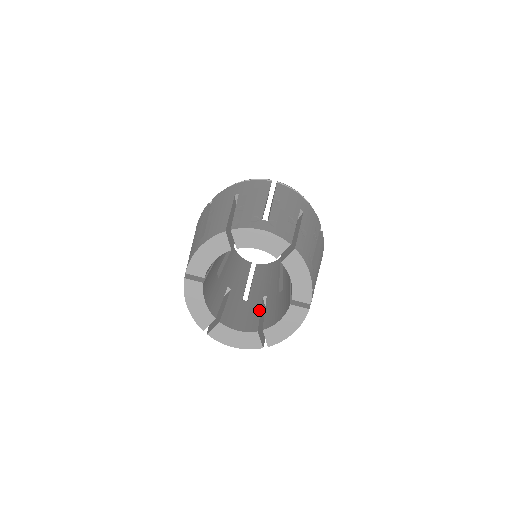
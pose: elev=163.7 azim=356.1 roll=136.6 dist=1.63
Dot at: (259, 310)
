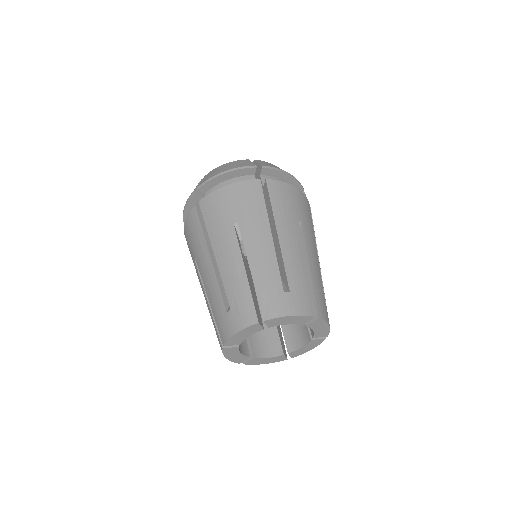
Dot at: occluded
